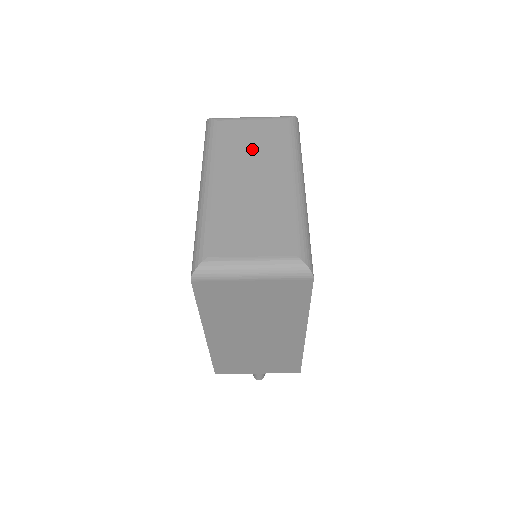
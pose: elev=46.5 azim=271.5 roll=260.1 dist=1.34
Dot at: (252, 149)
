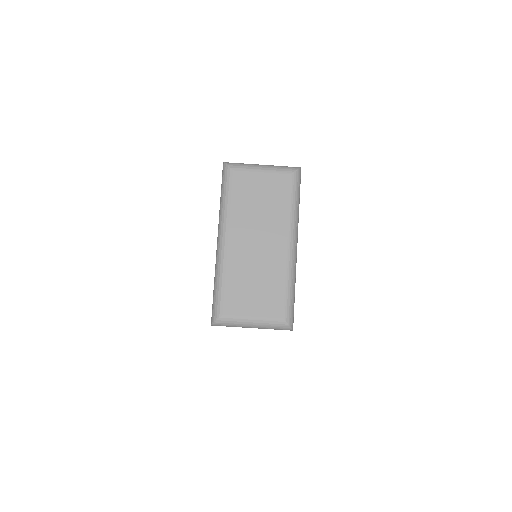
Dot at: (260, 209)
